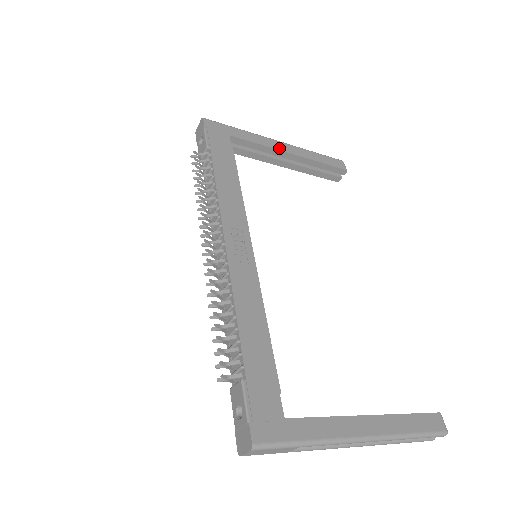
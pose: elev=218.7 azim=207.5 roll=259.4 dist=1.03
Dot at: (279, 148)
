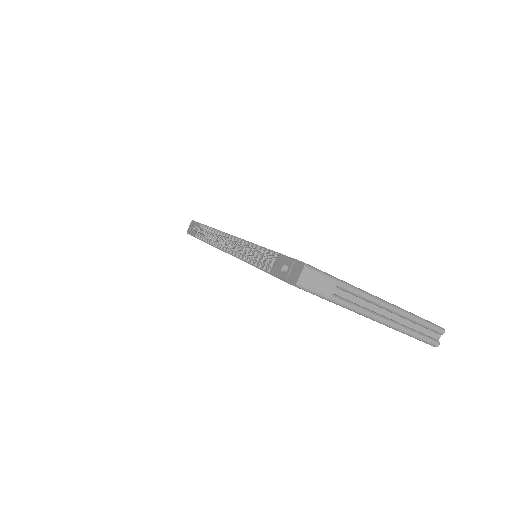
Dot at: occluded
